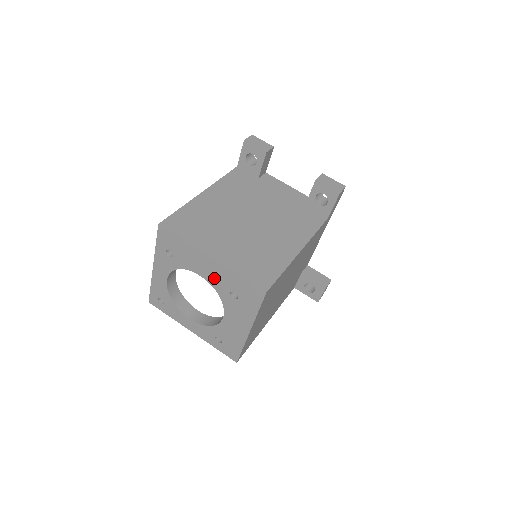
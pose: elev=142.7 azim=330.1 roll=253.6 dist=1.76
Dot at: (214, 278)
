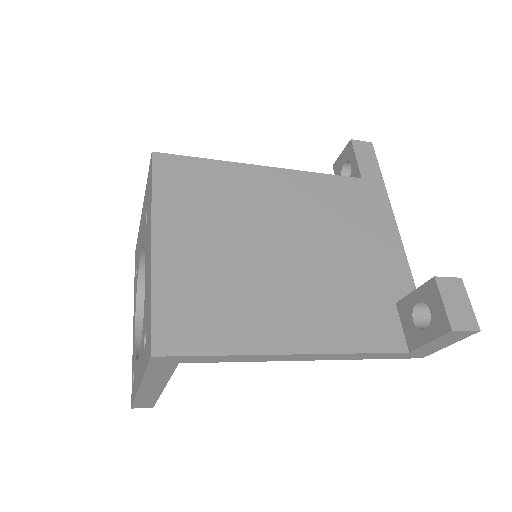
Dot at: occluded
